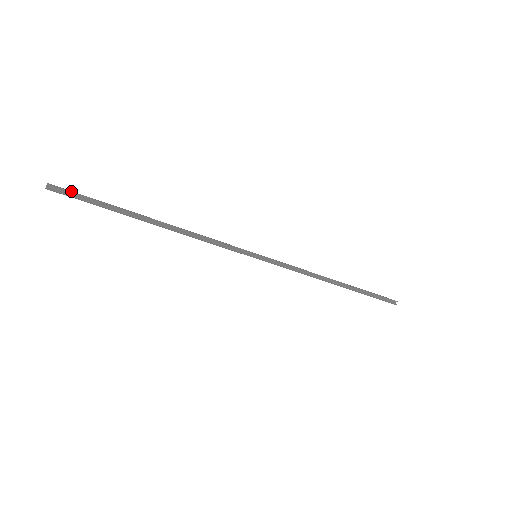
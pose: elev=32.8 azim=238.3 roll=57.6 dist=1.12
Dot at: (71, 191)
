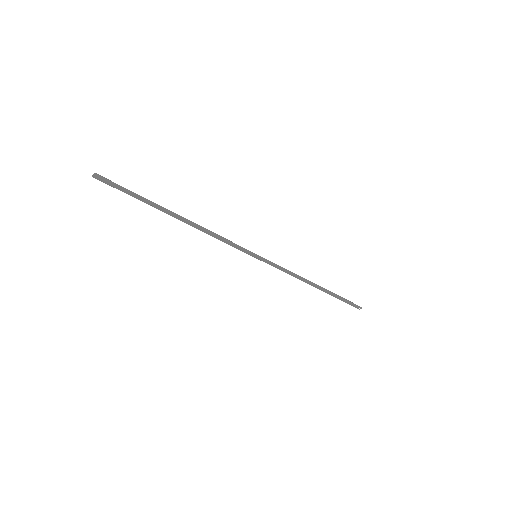
Dot at: (113, 184)
